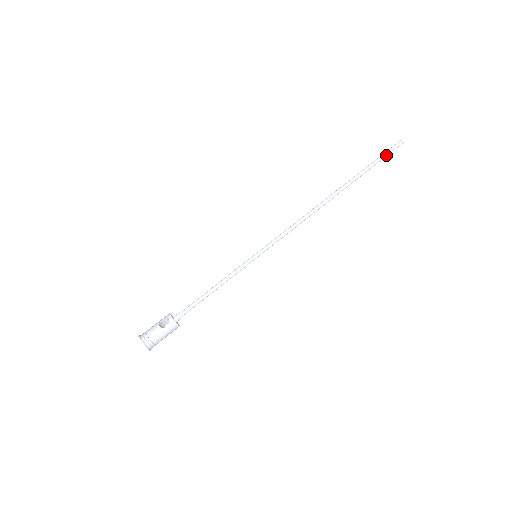
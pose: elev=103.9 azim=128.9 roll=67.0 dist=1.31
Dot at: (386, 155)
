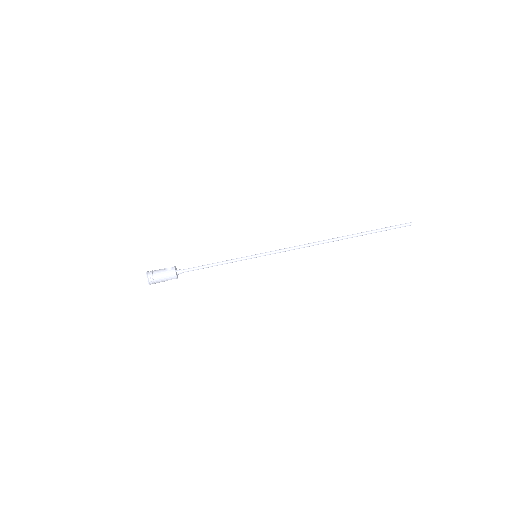
Dot at: (393, 227)
